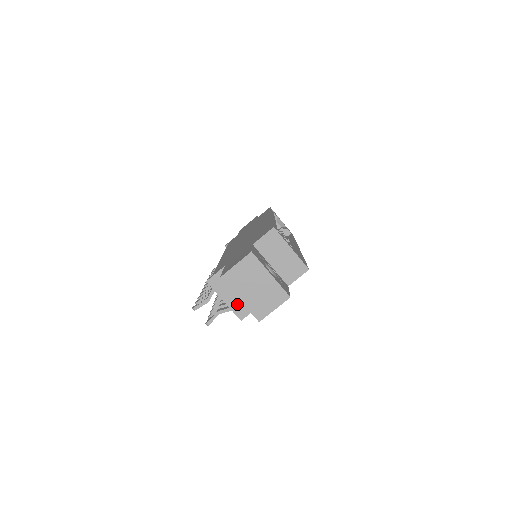
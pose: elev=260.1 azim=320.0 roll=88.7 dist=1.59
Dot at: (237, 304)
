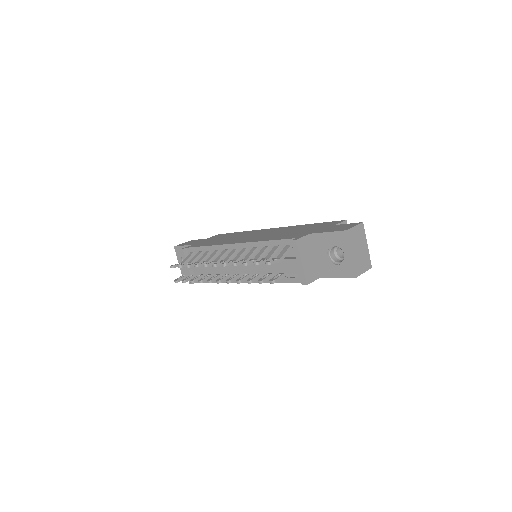
Dot at: (308, 269)
